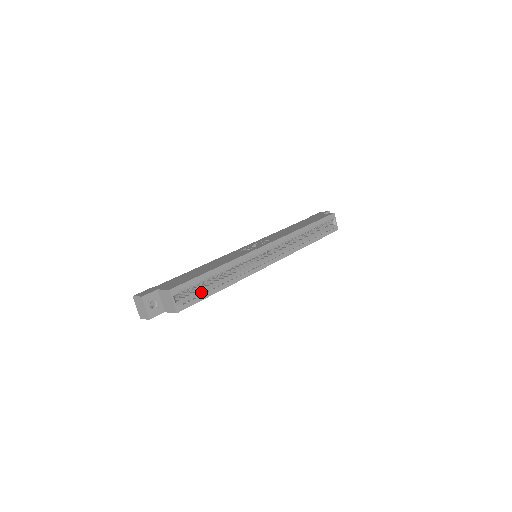
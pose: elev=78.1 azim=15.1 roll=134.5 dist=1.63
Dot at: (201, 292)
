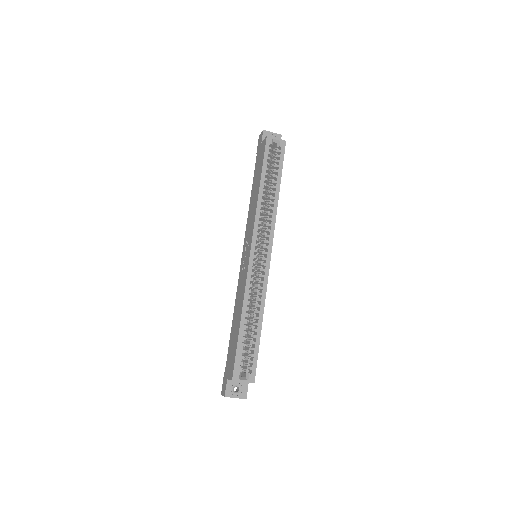
Dot at: (251, 349)
